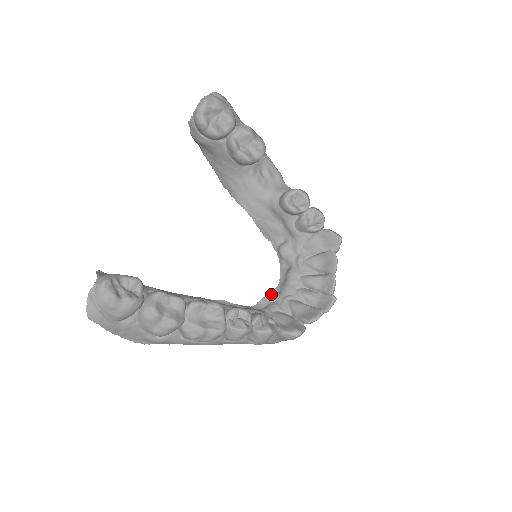
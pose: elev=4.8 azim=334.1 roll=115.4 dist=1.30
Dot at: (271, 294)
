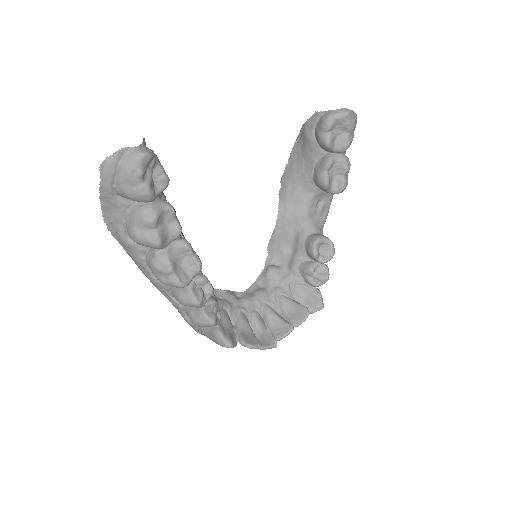
Dot at: (232, 293)
